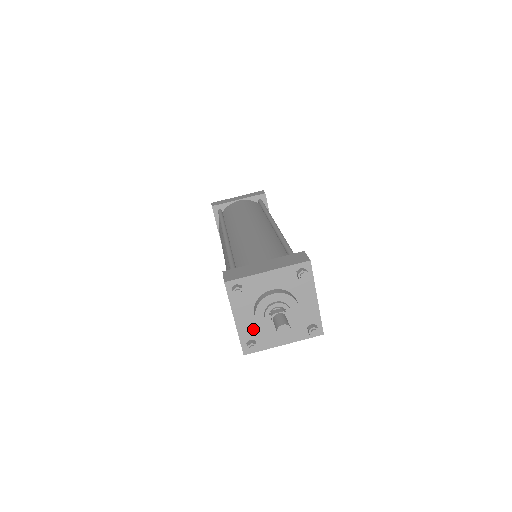
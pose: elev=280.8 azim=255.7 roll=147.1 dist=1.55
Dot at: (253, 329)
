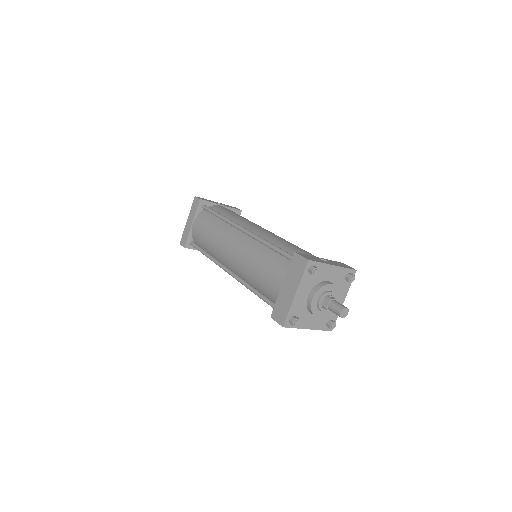
Dot at: (322, 319)
